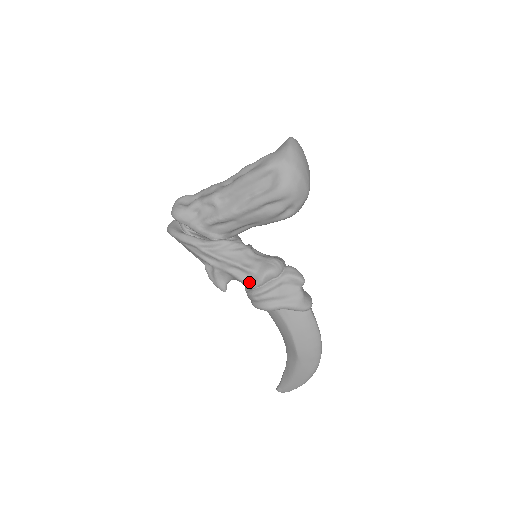
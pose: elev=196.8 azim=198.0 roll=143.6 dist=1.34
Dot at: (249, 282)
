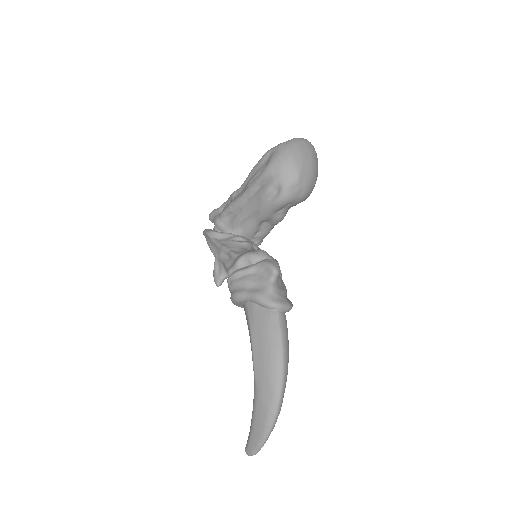
Dot at: (230, 267)
